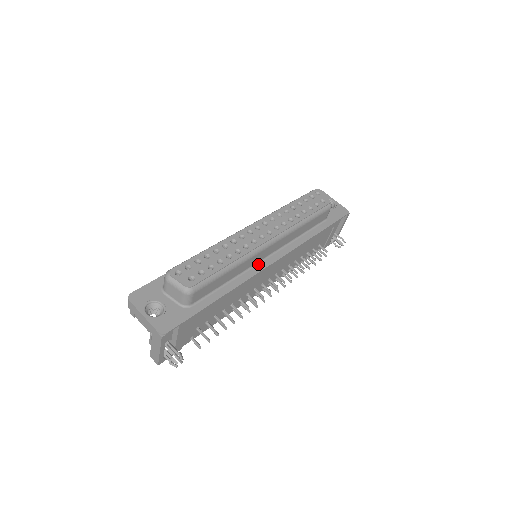
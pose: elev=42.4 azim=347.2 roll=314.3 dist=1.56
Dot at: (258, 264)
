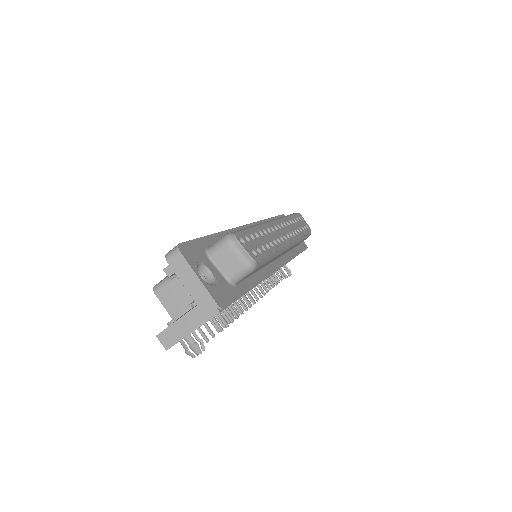
Dot at: (270, 265)
